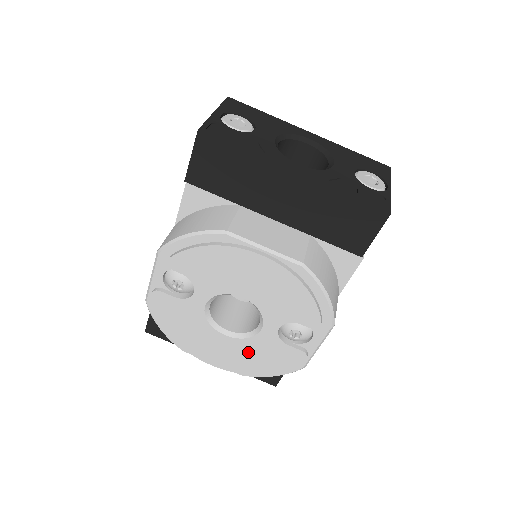
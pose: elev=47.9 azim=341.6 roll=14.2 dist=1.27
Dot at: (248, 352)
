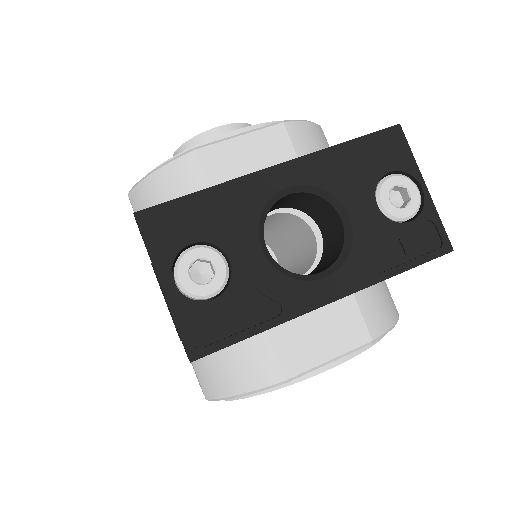
Dot at: occluded
